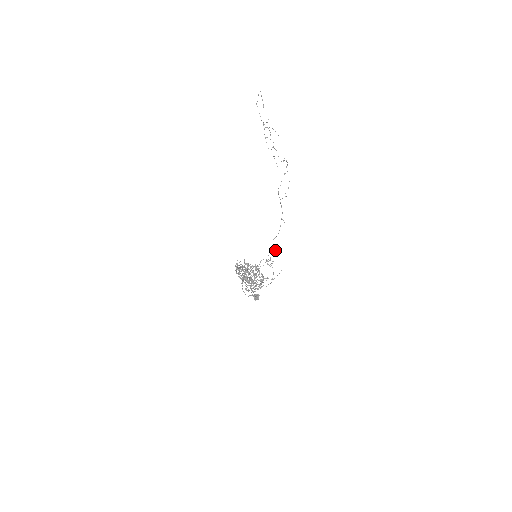
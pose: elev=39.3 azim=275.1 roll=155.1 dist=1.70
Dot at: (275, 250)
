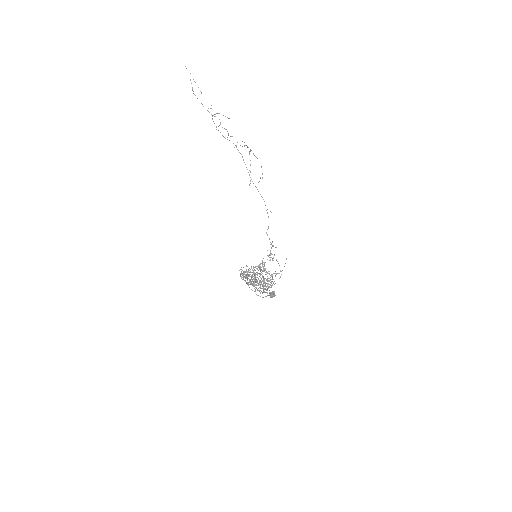
Dot at: (272, 242)
